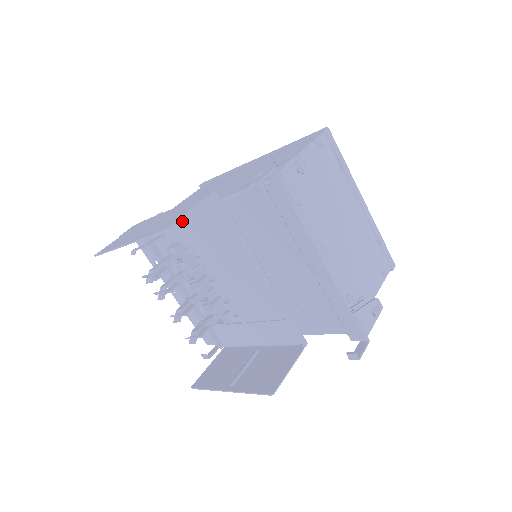
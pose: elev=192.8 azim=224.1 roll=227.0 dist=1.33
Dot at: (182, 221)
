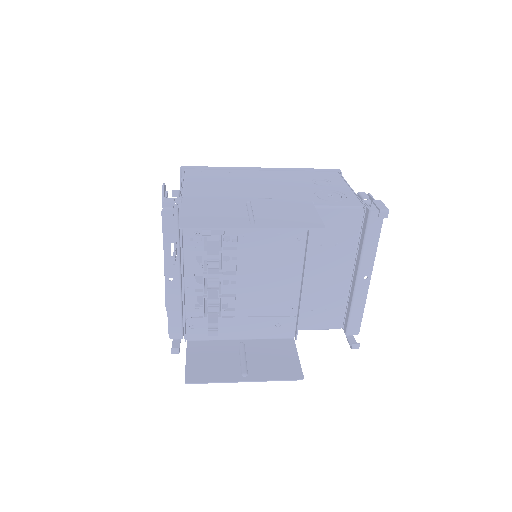
Dot at: occluded
